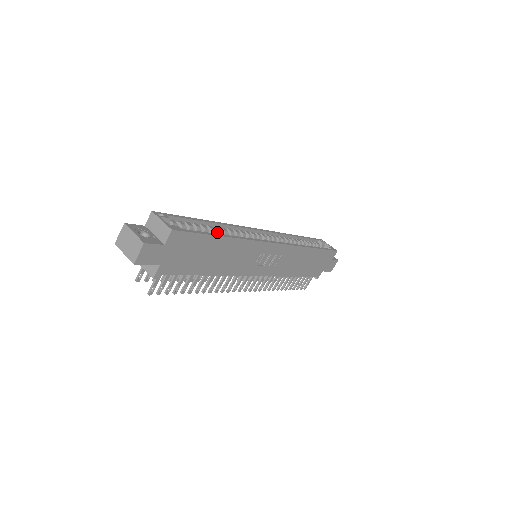
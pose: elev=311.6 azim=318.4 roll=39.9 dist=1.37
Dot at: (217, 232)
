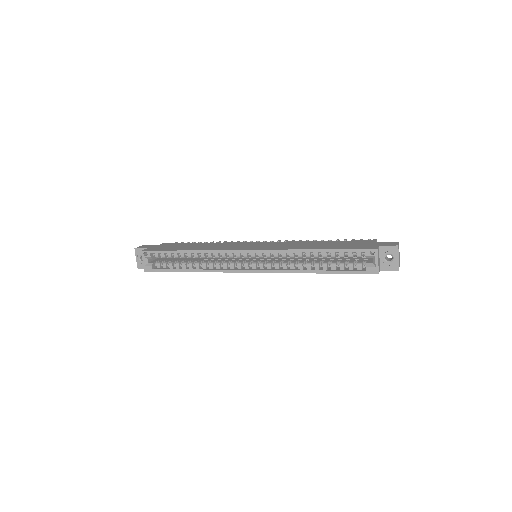
Dot at: (195, 257)
